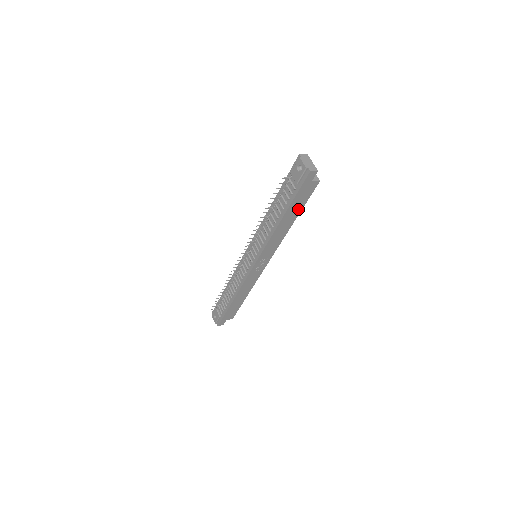
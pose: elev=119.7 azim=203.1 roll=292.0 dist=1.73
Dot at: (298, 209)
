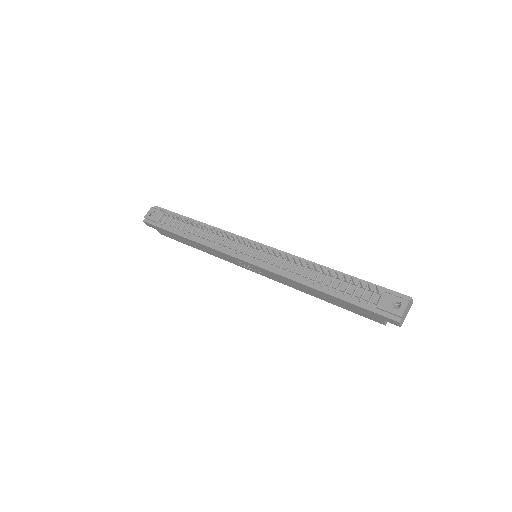
Dot at: (340, 304)
